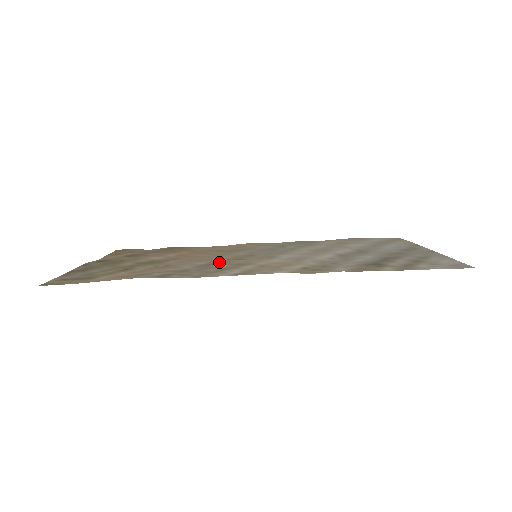
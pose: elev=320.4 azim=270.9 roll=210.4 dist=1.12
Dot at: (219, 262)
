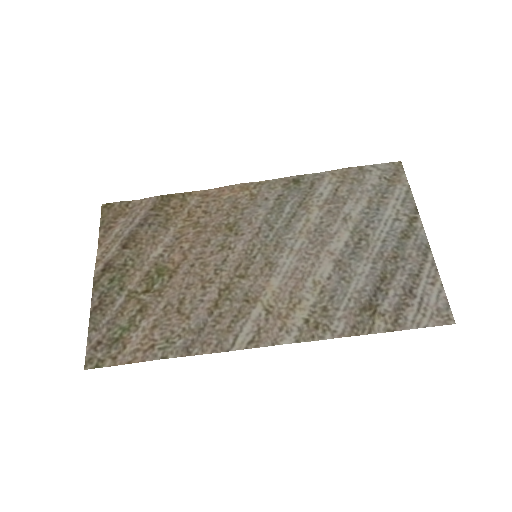
Dot at: (225, 292)
